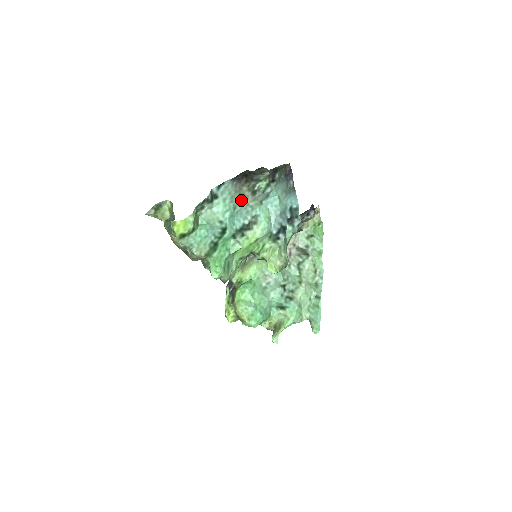
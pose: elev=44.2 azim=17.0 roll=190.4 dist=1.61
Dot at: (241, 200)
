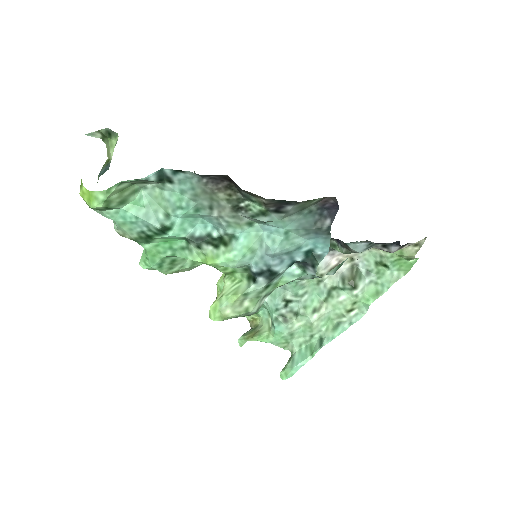
Dot at: (211, 206)
